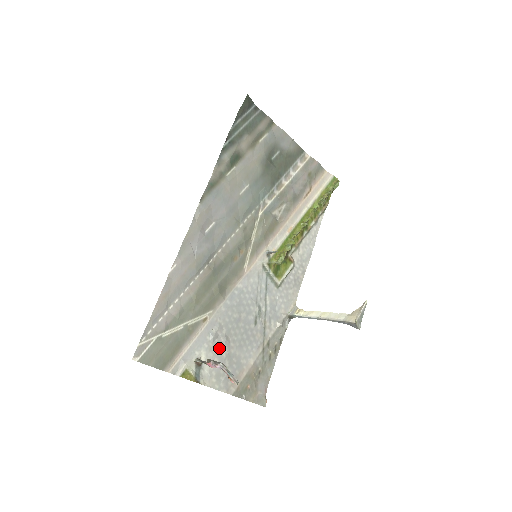
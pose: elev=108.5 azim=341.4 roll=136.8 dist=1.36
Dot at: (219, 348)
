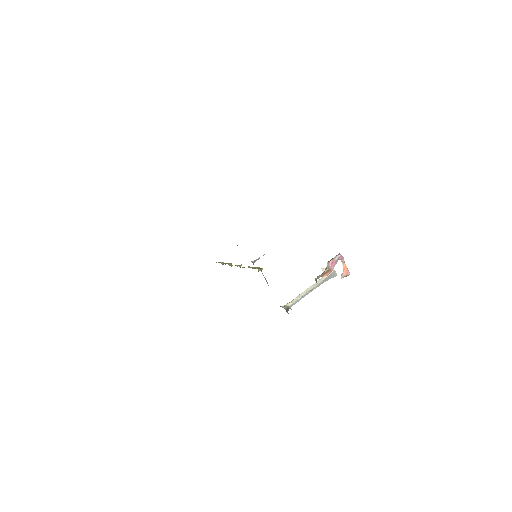
Dot at: occluded
